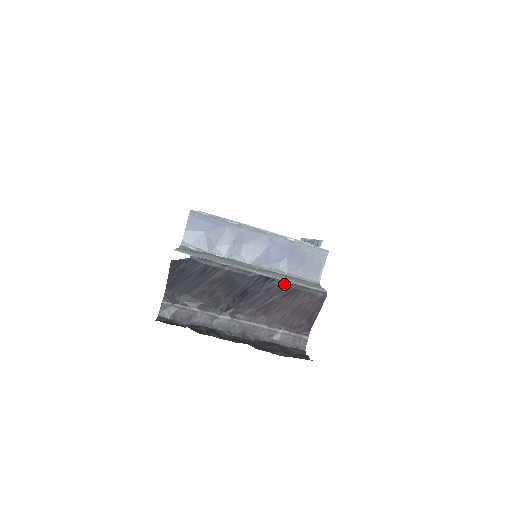
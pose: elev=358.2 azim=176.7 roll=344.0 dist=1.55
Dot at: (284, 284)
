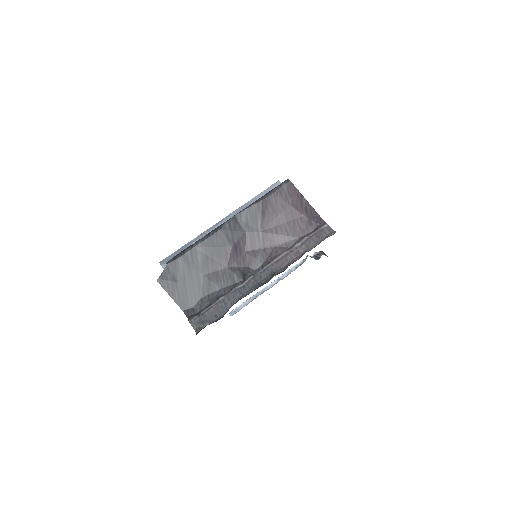
Dot at: (250, 207)
